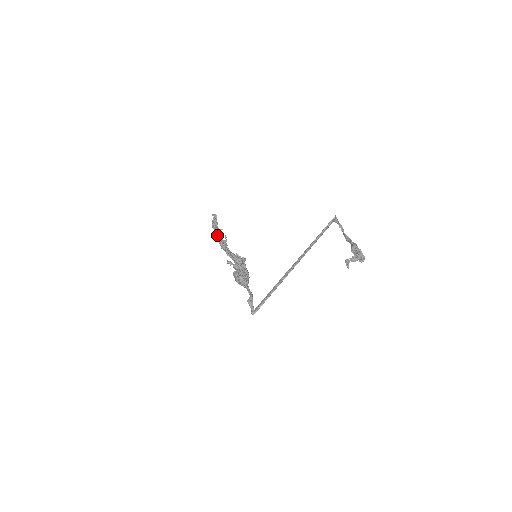
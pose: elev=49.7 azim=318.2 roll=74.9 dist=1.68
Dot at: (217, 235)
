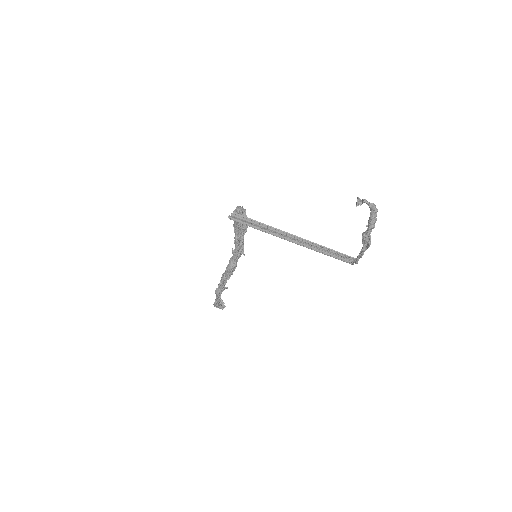
Dot at: occluded
